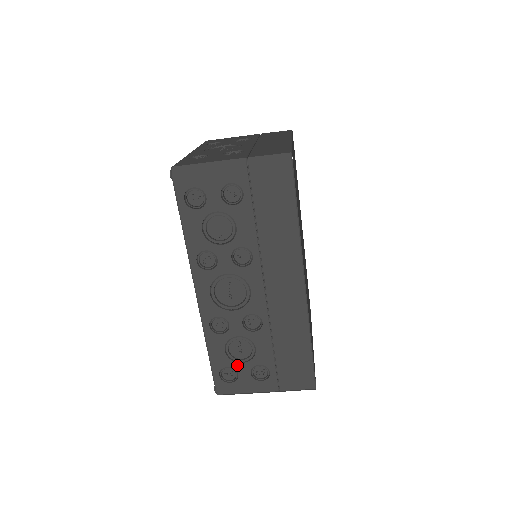
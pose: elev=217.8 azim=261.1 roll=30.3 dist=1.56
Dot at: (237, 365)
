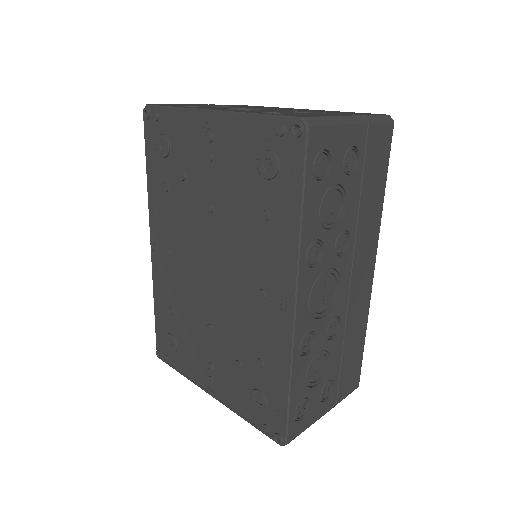
Dot at: (311, 391)
